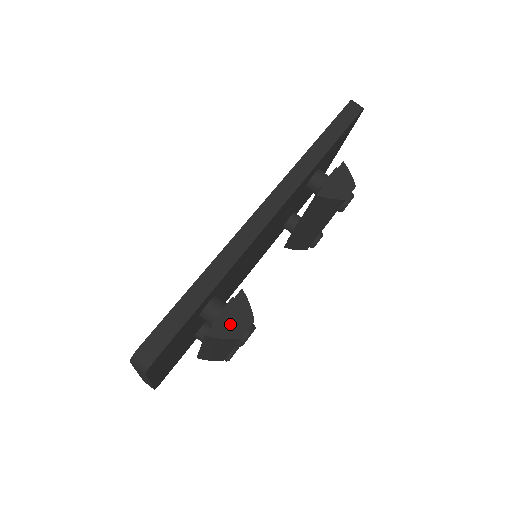
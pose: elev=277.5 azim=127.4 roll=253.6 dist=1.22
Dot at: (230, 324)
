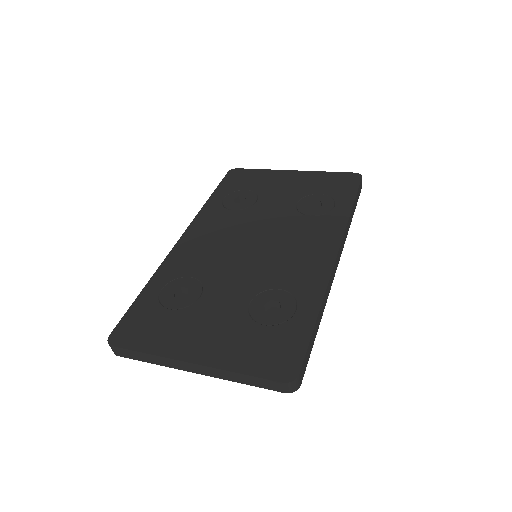
Dot at: occluded
